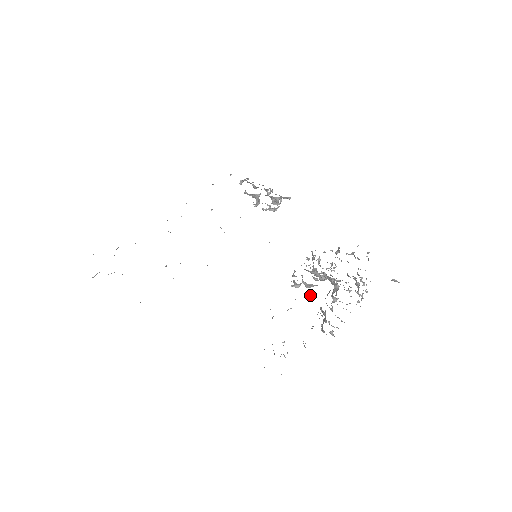
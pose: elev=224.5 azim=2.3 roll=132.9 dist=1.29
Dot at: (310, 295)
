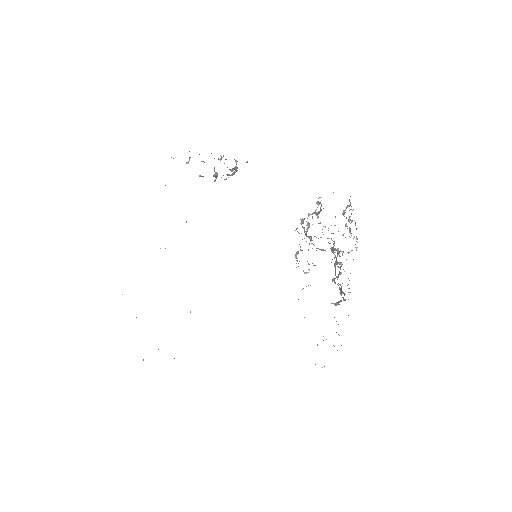
Dot at: occluded
